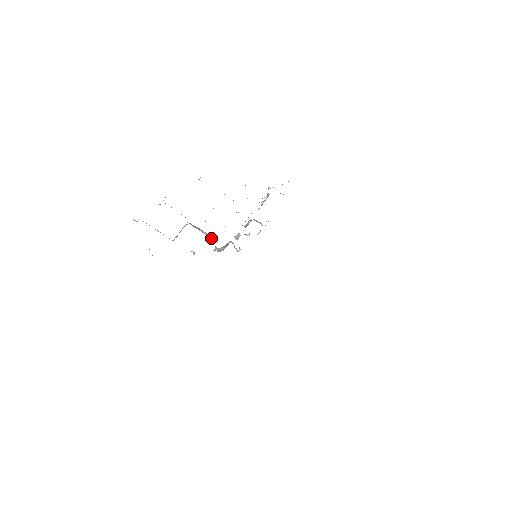
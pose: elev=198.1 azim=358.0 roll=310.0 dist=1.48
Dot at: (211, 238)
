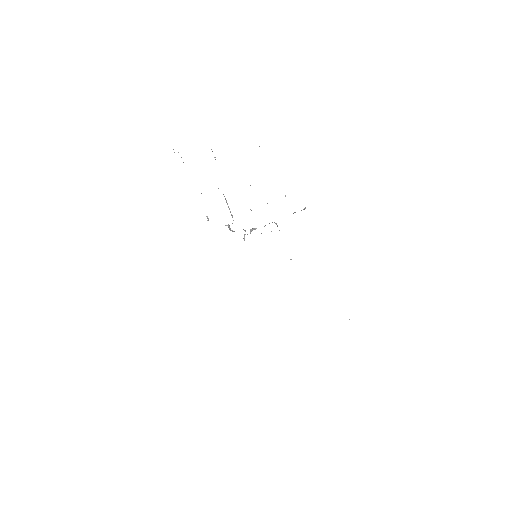
Dot at: occluded
